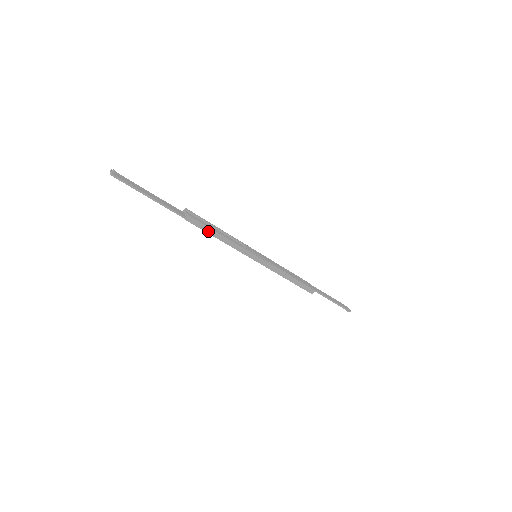
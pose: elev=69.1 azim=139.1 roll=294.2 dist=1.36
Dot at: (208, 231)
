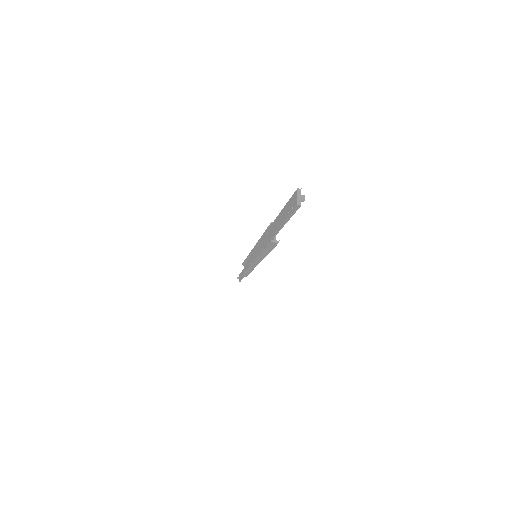
Dot at: (267, 249)
